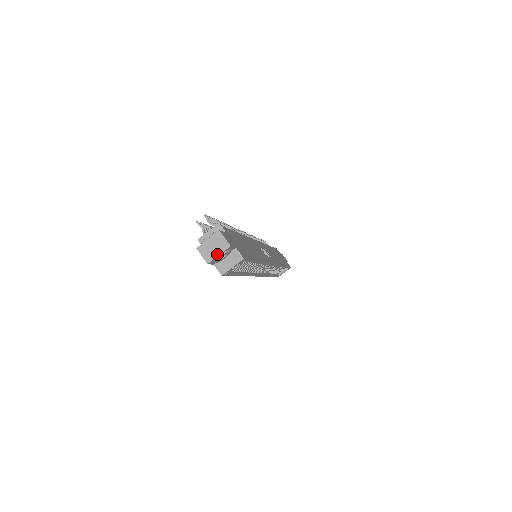
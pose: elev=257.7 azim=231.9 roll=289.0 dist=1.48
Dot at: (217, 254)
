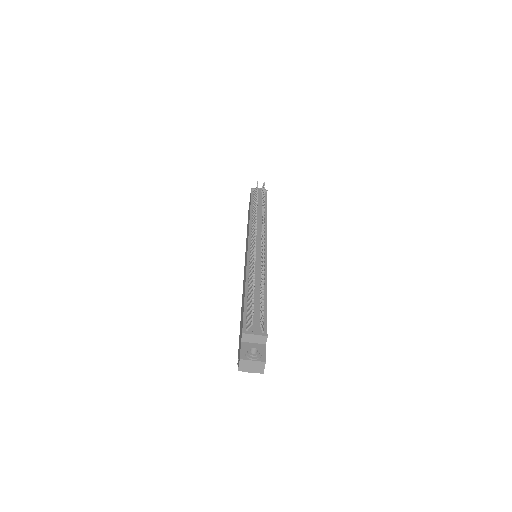
Dot at: (250, 371)
